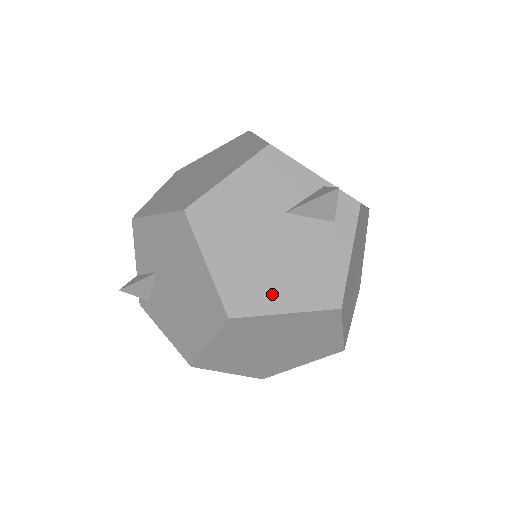
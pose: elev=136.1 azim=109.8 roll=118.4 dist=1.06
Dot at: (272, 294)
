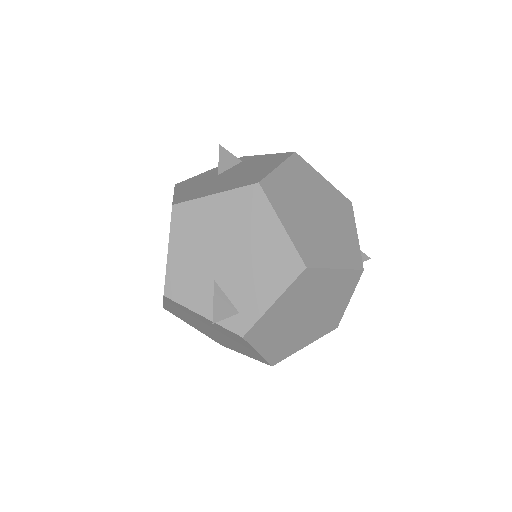
Dot at: (261, 172)
